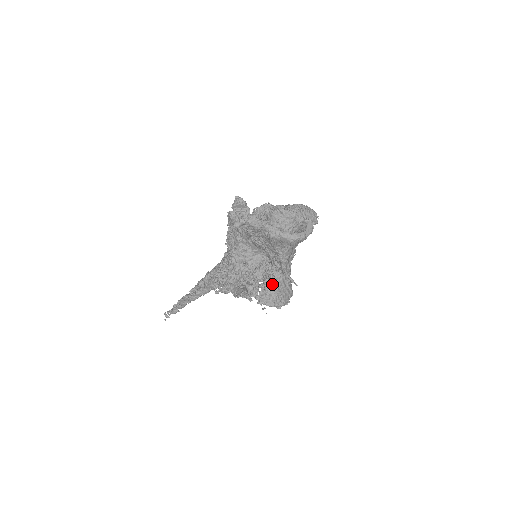
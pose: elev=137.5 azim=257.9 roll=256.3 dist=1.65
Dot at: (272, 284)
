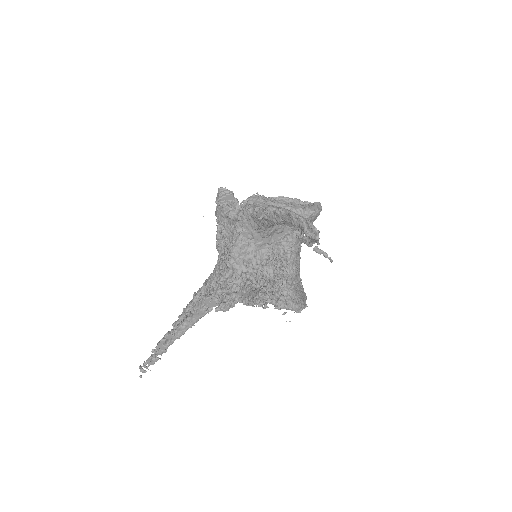
Dot at: (287, 282)
